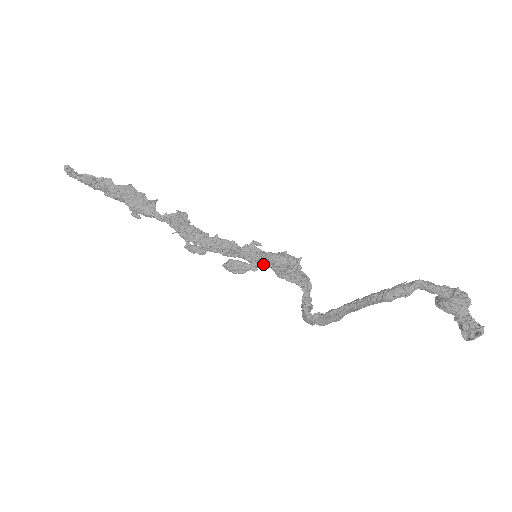
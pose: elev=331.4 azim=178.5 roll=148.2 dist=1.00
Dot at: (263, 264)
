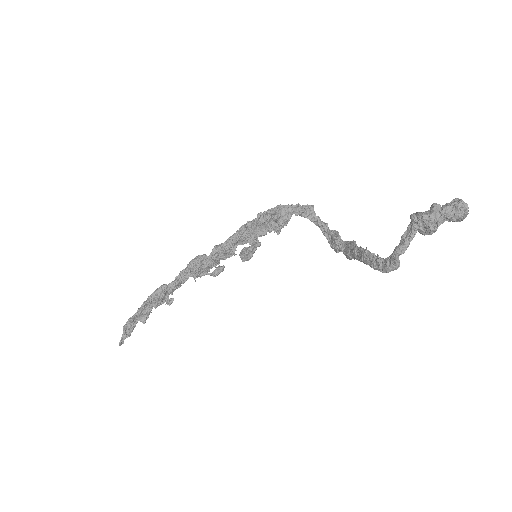
Dot at: (256, 234)
